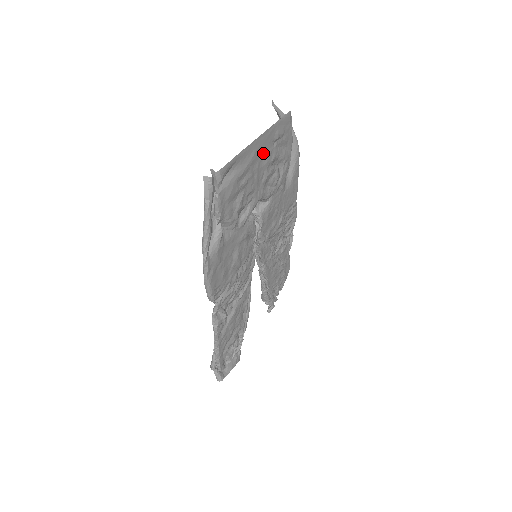
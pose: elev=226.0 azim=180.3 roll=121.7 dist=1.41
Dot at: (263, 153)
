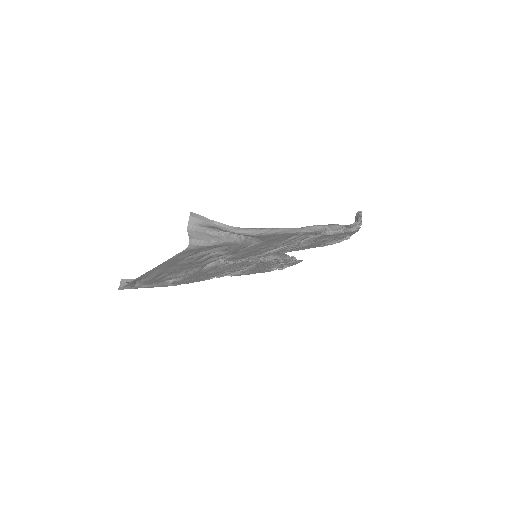
Dot at: (174, 265)
